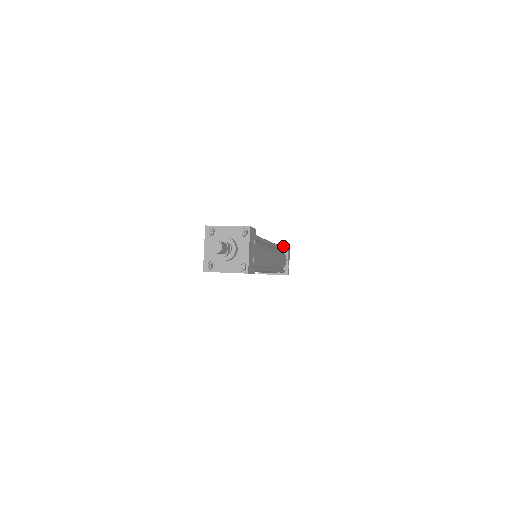
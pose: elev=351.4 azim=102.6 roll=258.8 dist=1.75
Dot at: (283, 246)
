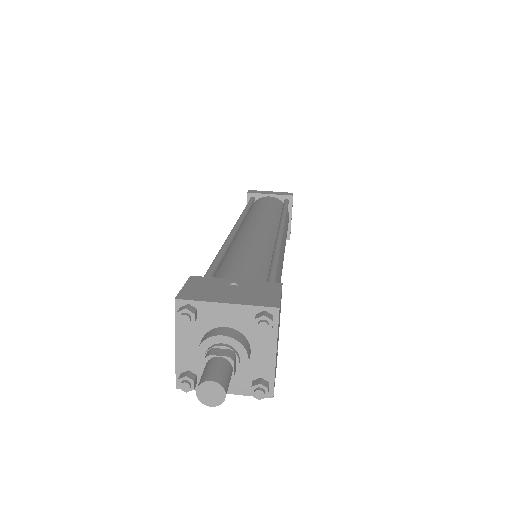
Dot at: (284, 196)
